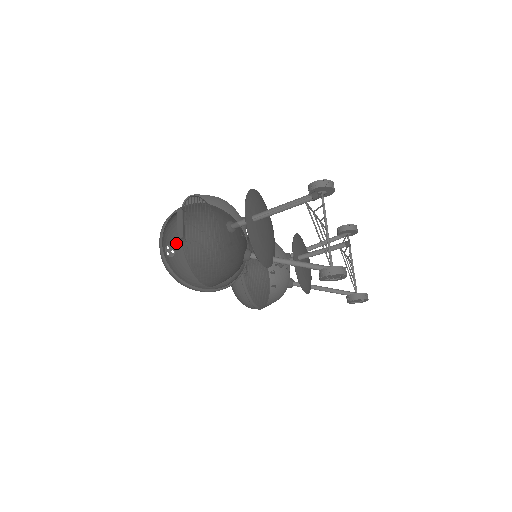
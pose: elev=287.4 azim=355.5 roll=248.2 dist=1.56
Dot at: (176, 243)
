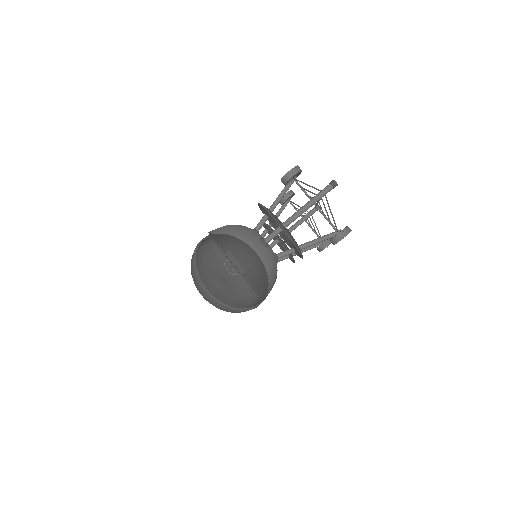
Dot at: occluded
